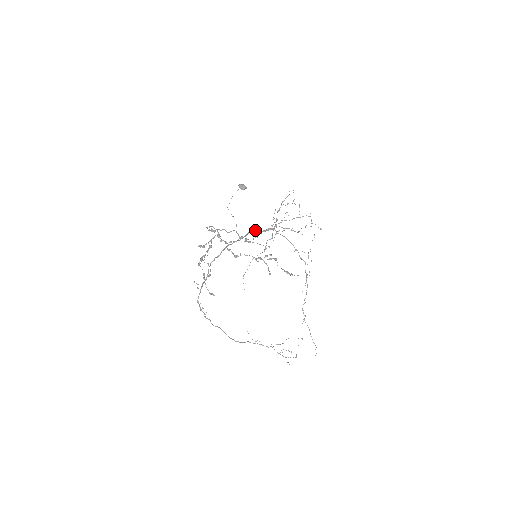
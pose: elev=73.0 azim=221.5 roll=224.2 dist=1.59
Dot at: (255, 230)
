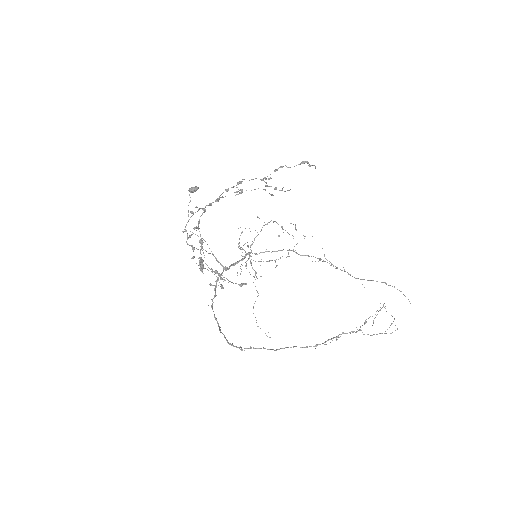
Dot at: (233, 263)
